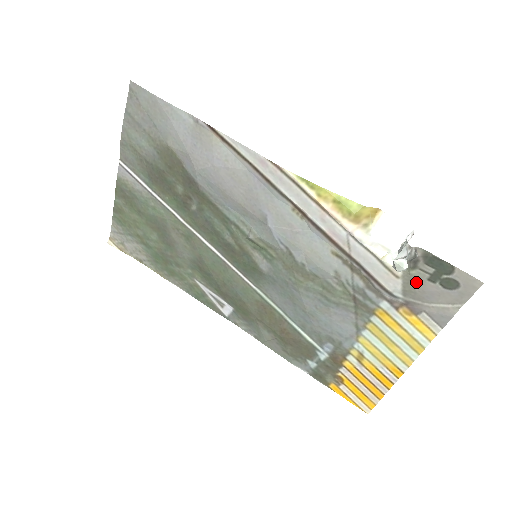
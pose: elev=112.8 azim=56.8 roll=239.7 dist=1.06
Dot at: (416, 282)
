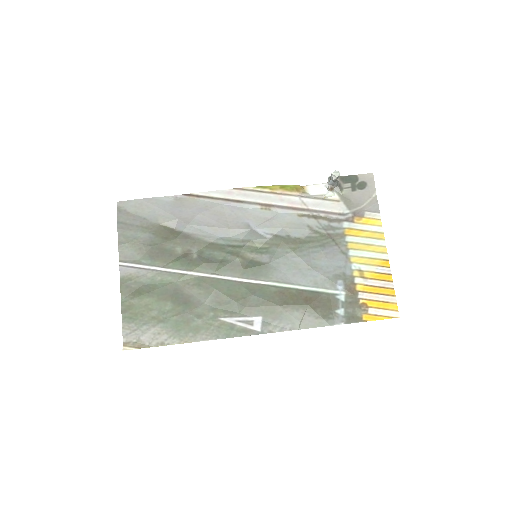
Dot at: (348, 197)
